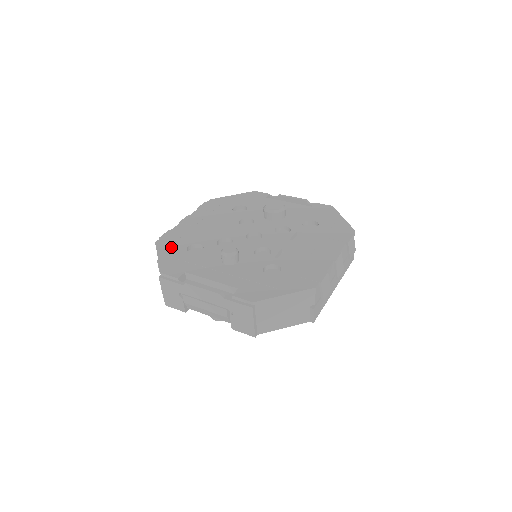
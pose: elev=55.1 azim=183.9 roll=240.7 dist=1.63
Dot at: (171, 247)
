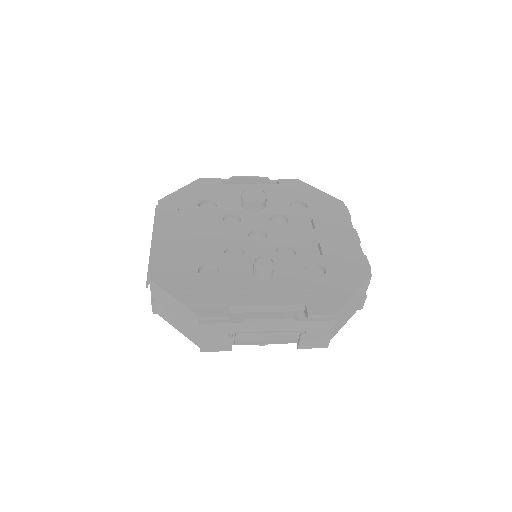
Dot at: (177, 279)
